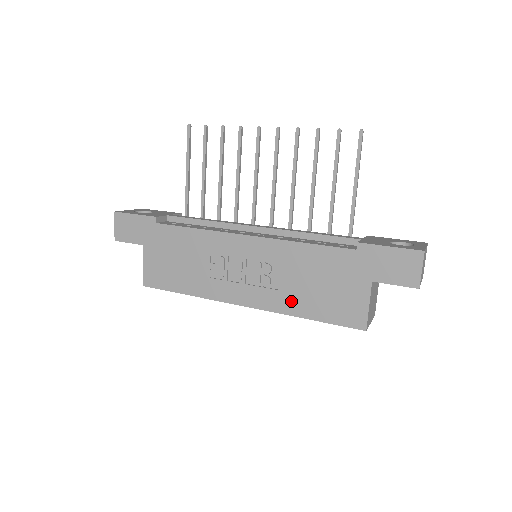
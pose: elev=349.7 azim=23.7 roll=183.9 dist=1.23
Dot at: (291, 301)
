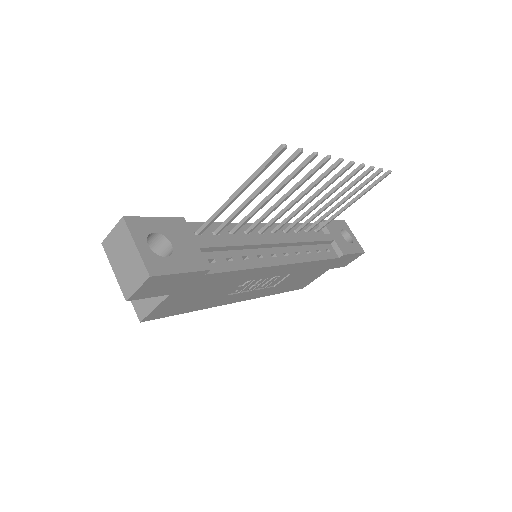
Dot at: (277, 289)
